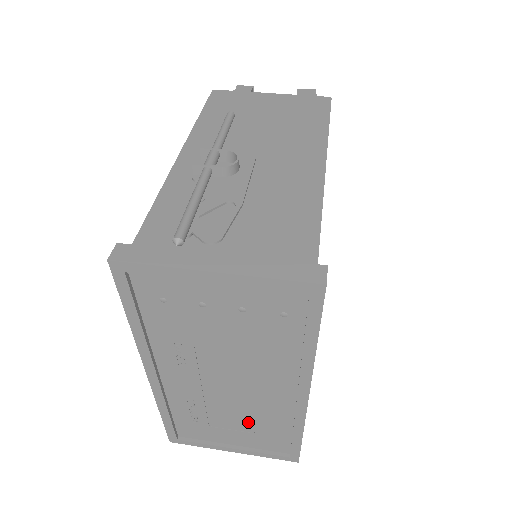
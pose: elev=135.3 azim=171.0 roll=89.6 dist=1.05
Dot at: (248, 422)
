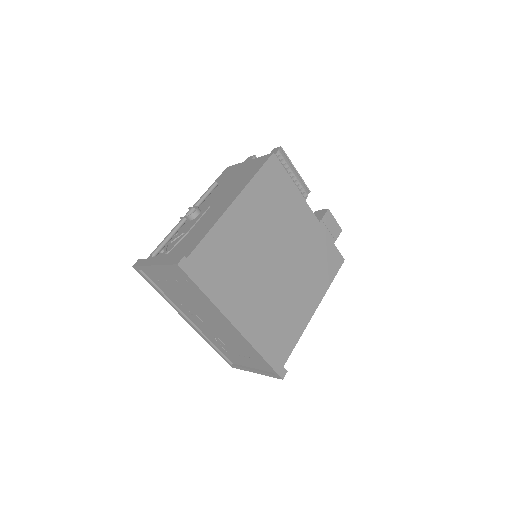
Dot at: (241, 349)
